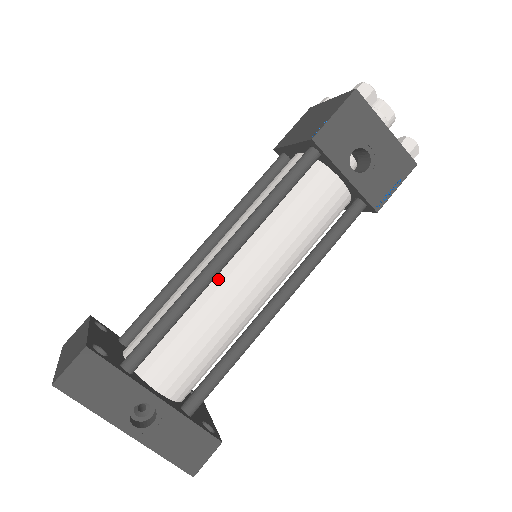
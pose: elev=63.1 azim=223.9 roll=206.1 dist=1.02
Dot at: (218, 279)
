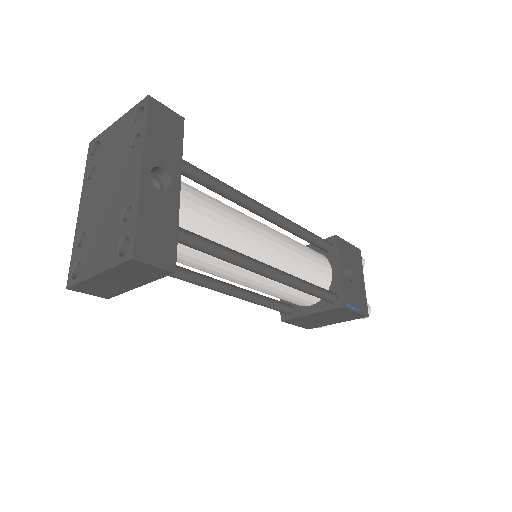
Dot at: (250, 217)
